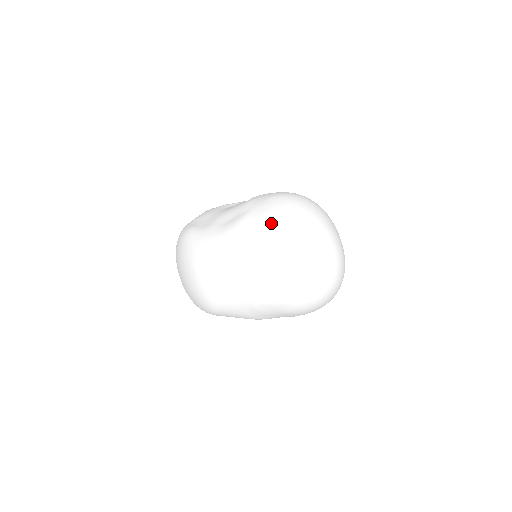
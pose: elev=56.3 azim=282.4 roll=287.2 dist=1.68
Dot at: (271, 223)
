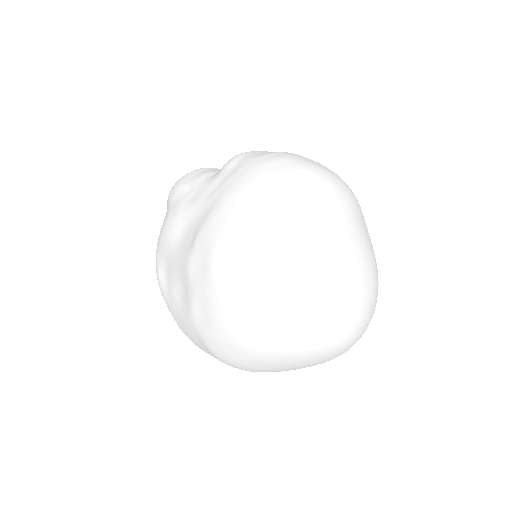
Dot at: (222, 333)
